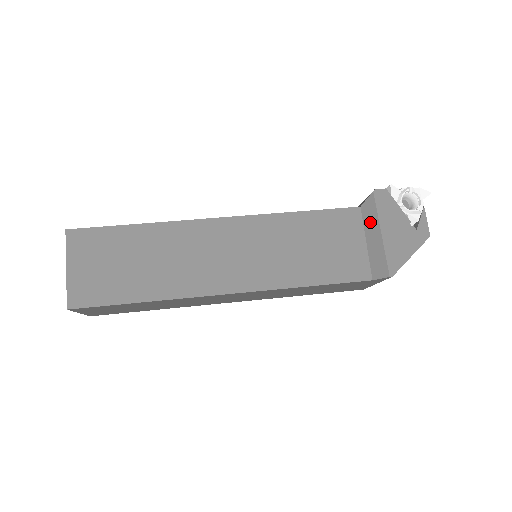
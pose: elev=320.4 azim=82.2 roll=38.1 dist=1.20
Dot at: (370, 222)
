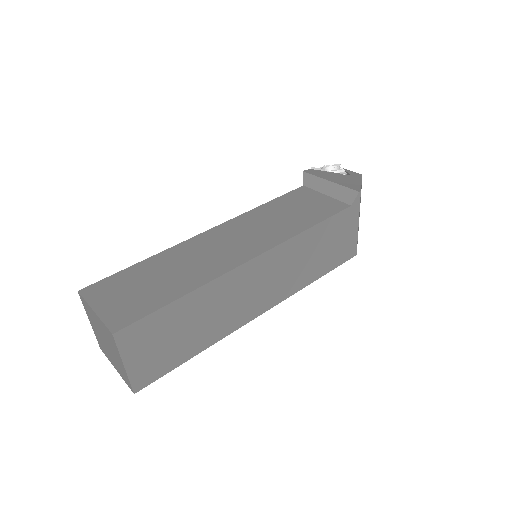
Dot at: (317, 184)
